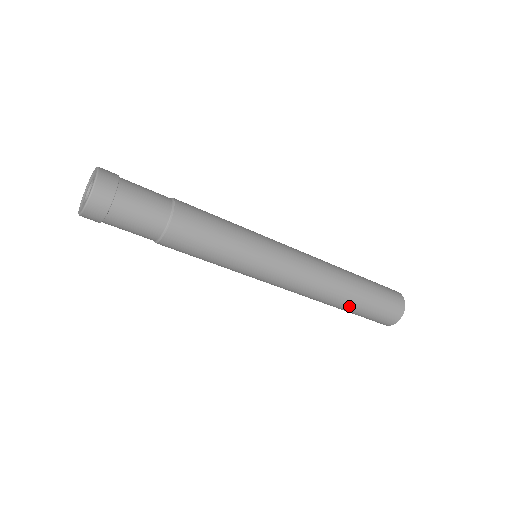
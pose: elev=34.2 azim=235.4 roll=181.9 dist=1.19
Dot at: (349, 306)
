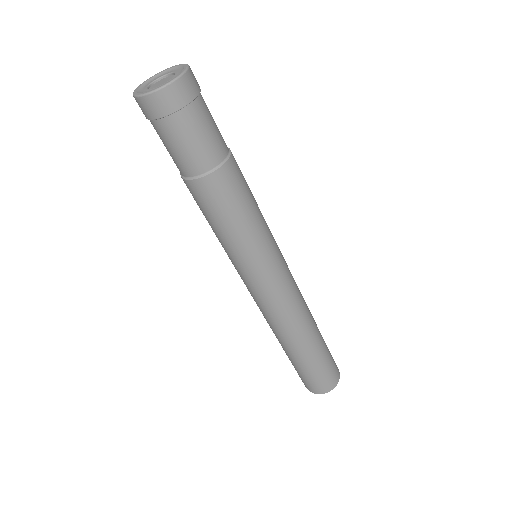
Dot at: (293, 355)
